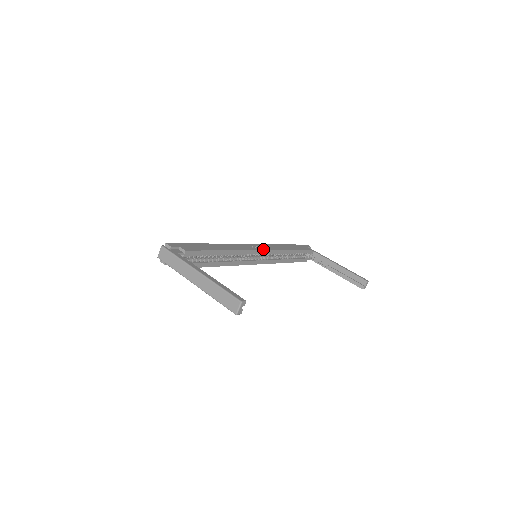
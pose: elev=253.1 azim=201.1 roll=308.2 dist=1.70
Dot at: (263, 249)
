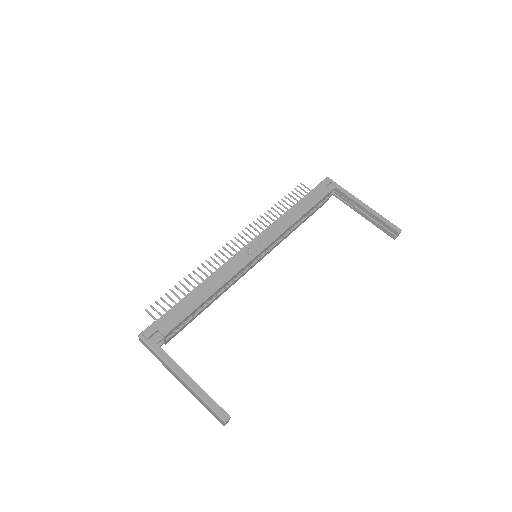
Dot at: (262, 248)
